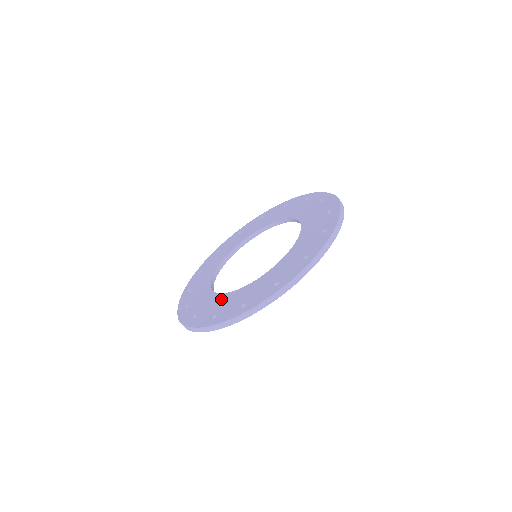
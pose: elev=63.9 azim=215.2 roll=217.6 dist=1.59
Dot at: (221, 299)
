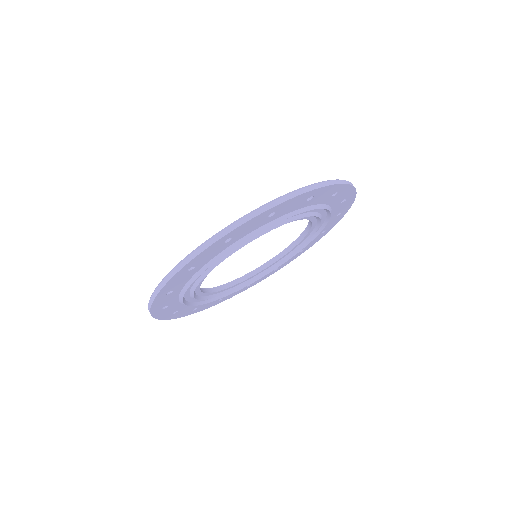
Dot at: occluded
